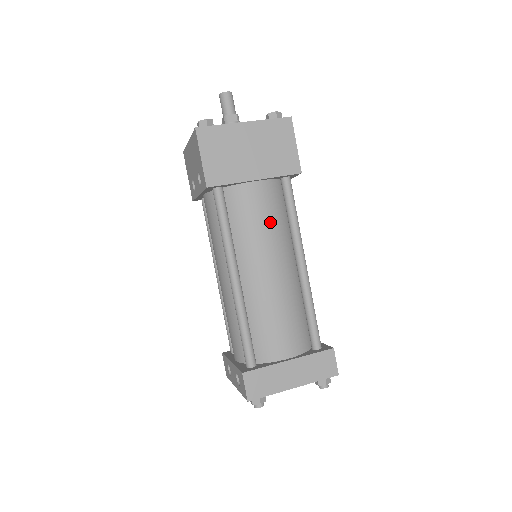
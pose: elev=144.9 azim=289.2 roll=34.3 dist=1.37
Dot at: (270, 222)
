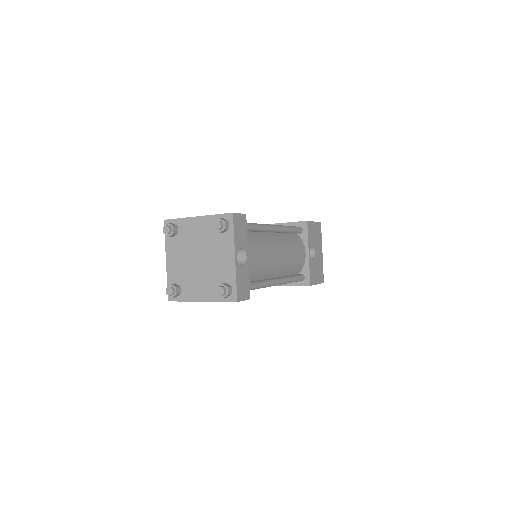
Dot at: occluded
